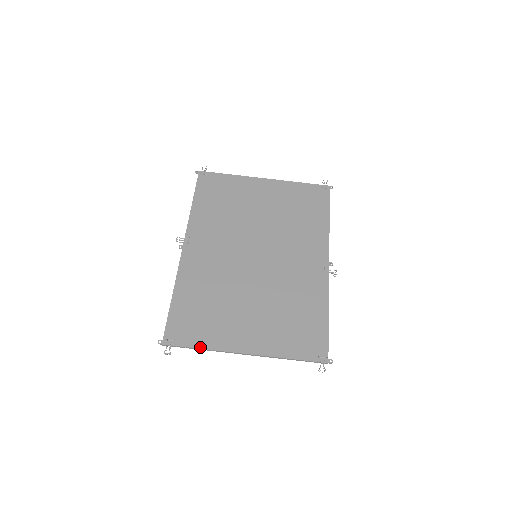
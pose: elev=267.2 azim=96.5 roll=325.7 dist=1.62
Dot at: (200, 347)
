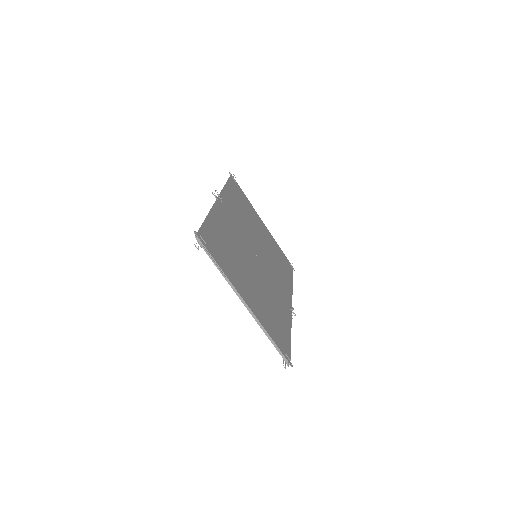
Dot at: (221, 267)
